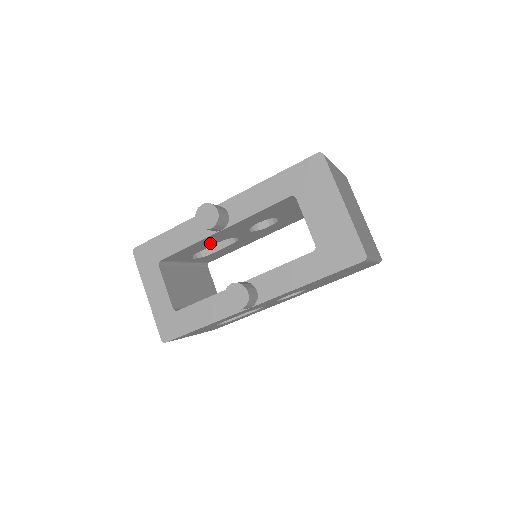
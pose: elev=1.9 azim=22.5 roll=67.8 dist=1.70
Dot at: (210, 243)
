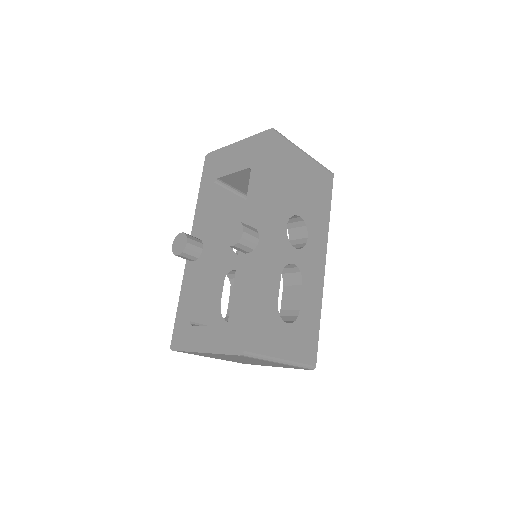
Dot at: (216, 282)
